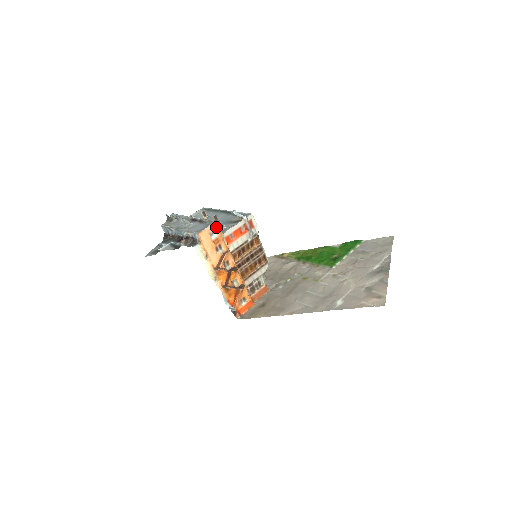
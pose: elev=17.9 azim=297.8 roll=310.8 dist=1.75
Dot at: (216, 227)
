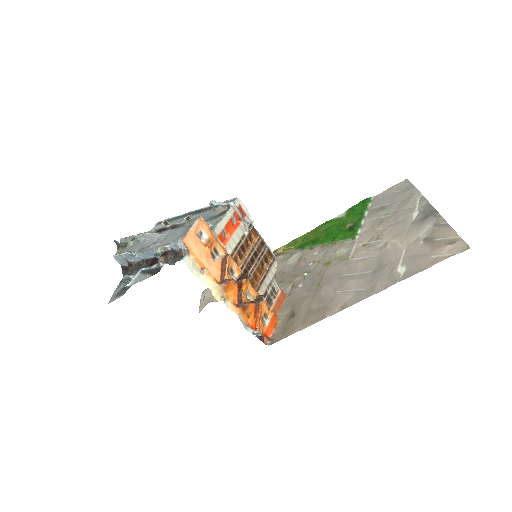
Dot at: (202, 224)
